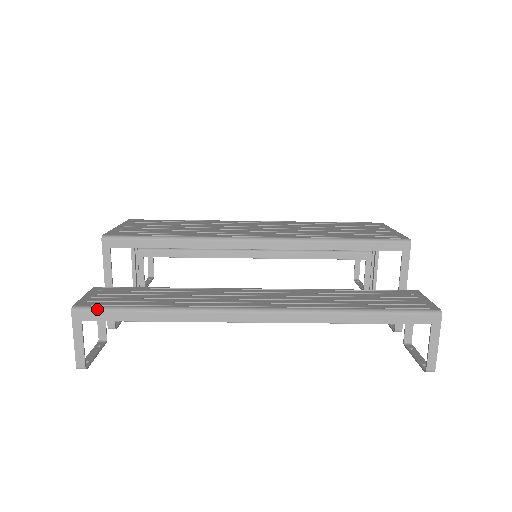
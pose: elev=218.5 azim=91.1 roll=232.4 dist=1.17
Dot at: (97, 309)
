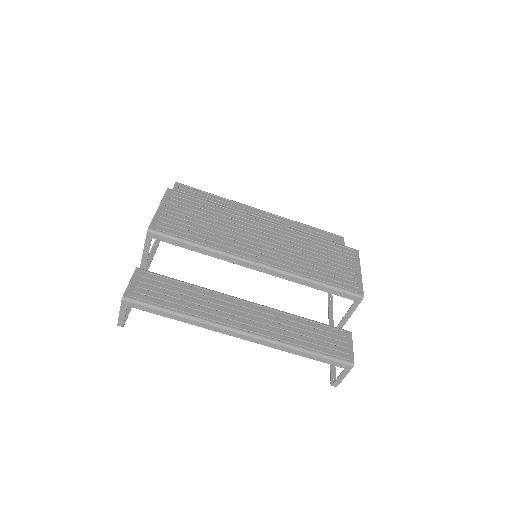
Dot at: (139, 303)
